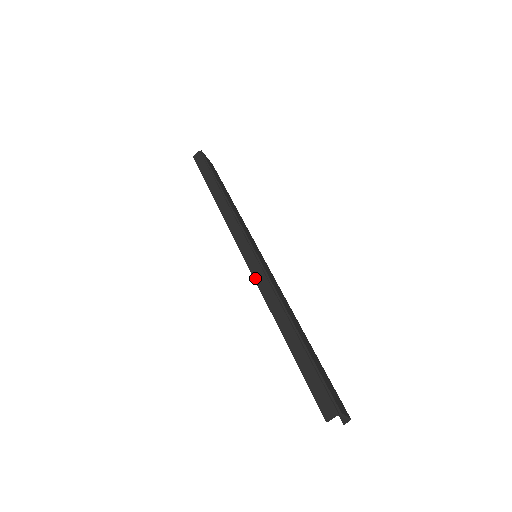
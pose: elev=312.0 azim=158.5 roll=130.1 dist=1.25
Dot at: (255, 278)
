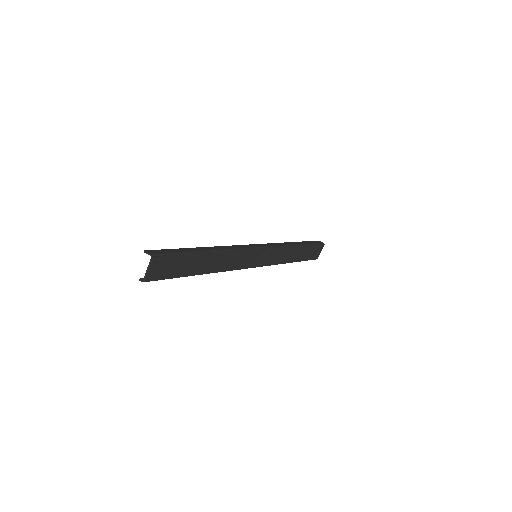
Dot at: (240, 245)
